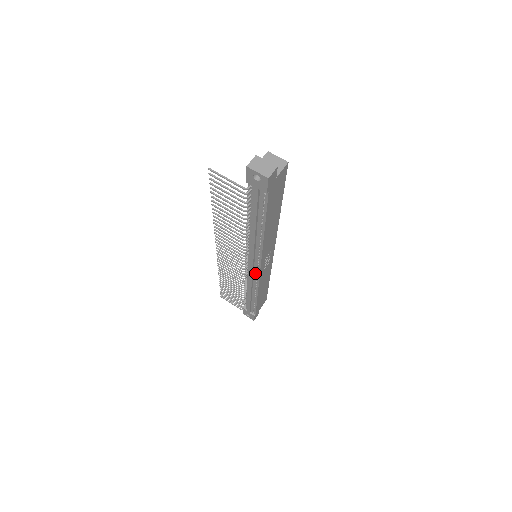
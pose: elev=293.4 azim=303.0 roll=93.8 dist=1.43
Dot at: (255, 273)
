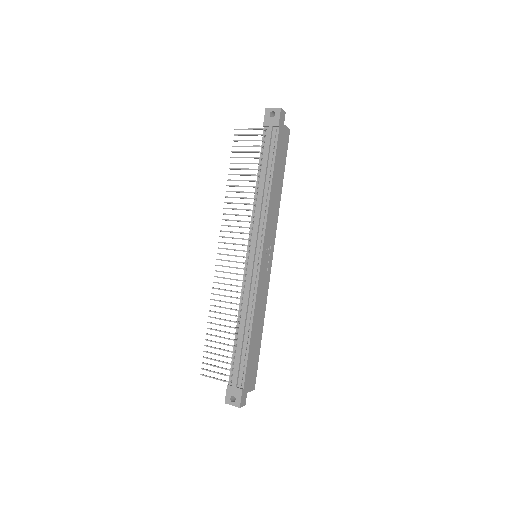
Dot at: (255, 270)
